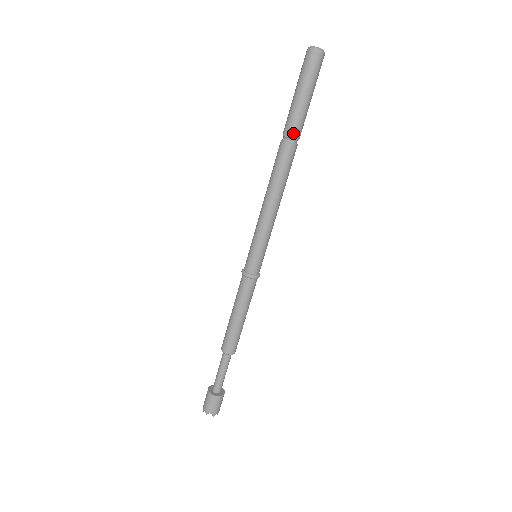
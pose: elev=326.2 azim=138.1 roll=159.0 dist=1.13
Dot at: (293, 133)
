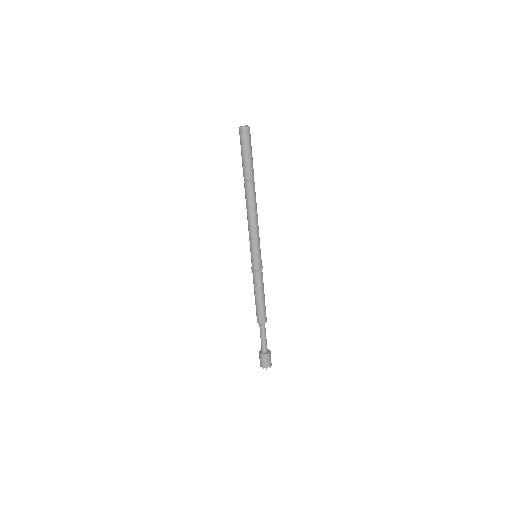
Dot at: (252, 176)
